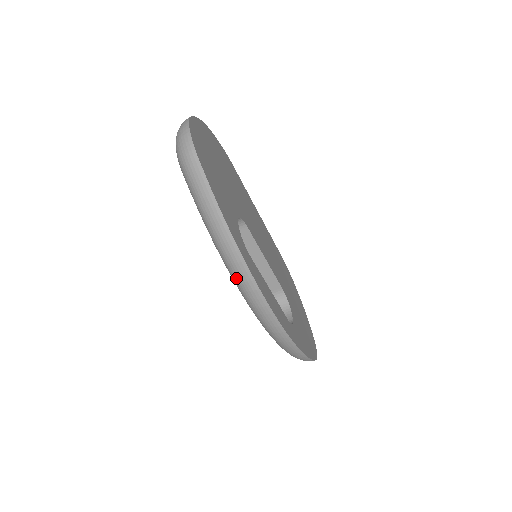
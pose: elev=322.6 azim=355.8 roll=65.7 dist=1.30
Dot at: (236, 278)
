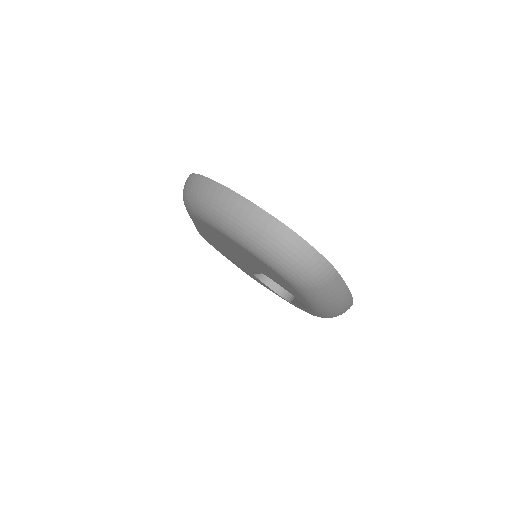
Dot at: occluded
